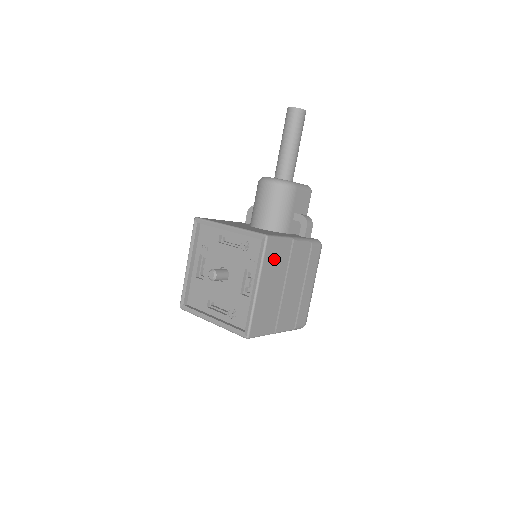
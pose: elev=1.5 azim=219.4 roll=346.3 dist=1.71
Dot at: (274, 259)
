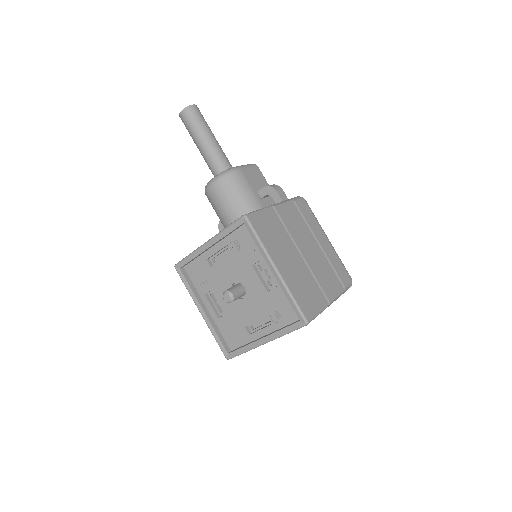
Dot at: (270, 233)
